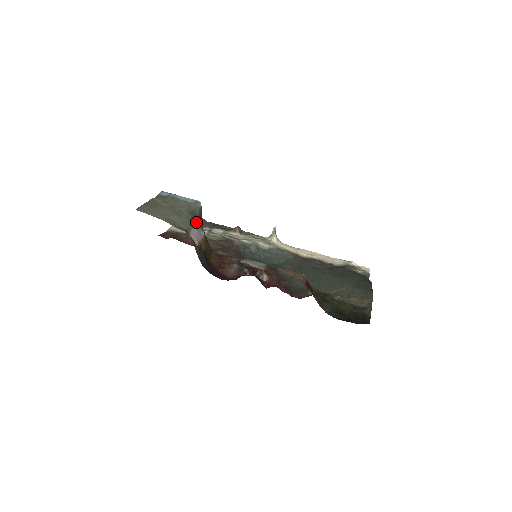
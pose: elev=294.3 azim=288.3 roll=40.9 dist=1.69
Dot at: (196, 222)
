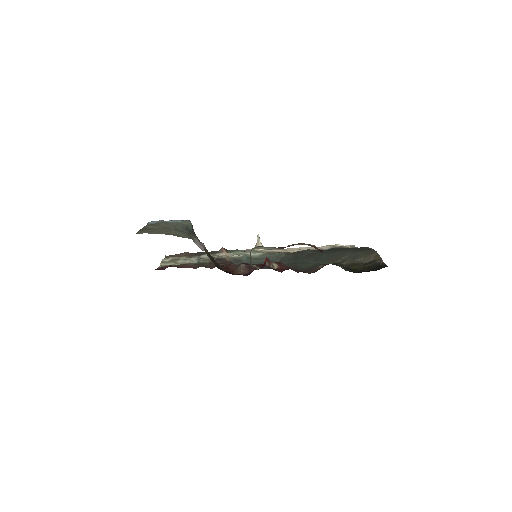
Dot at: occluded
